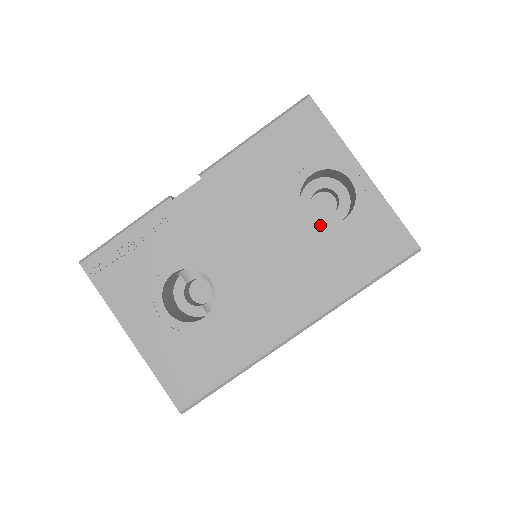
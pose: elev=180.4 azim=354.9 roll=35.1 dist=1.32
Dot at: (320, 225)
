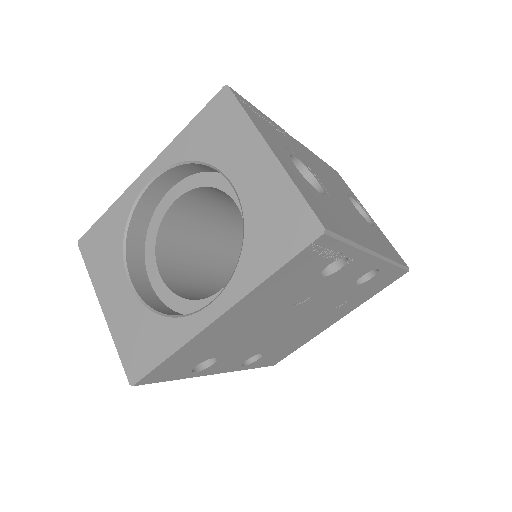
Dot at: (363, 217)
